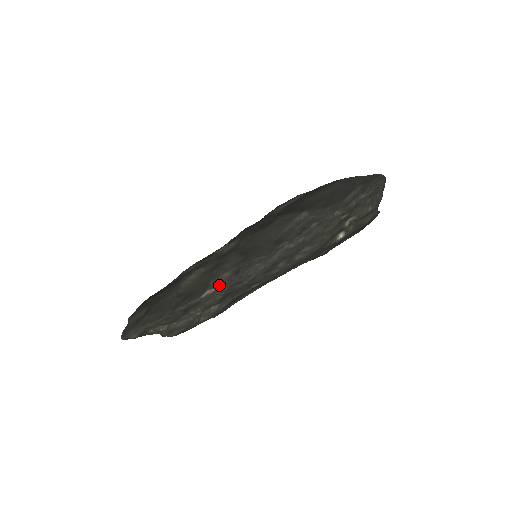
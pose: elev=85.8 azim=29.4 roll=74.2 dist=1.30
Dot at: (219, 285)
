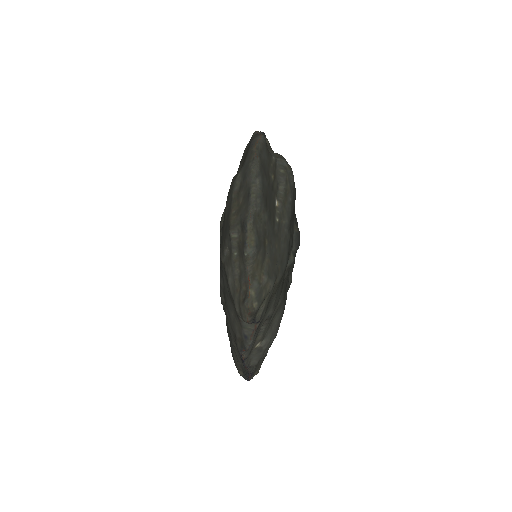
Dot at: occluded
